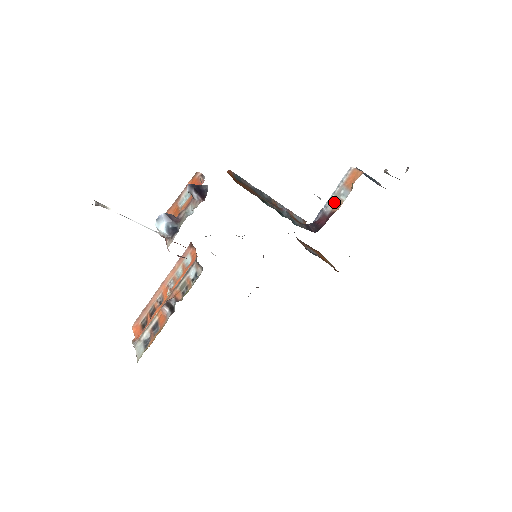
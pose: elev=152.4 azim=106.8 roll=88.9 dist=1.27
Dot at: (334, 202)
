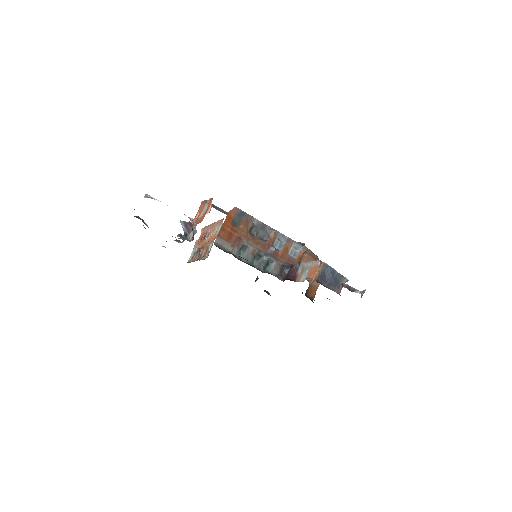
Dot at: (301, 271)
